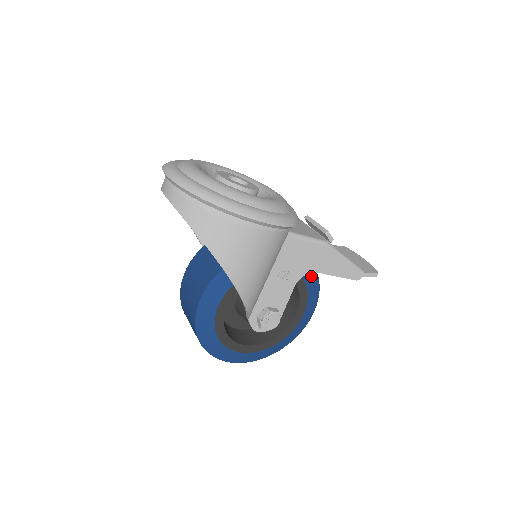
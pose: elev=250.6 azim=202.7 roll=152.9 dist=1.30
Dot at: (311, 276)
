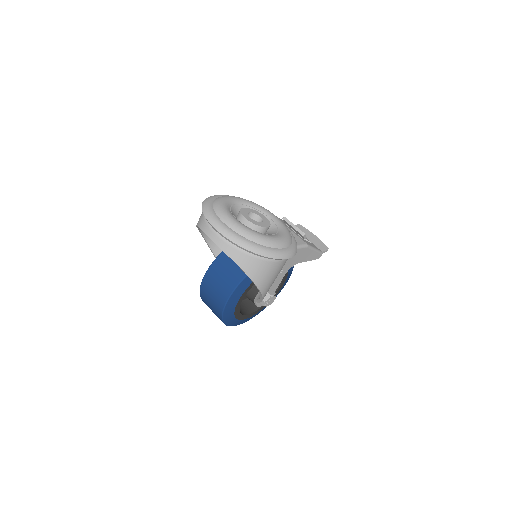
Dot at: occluded
